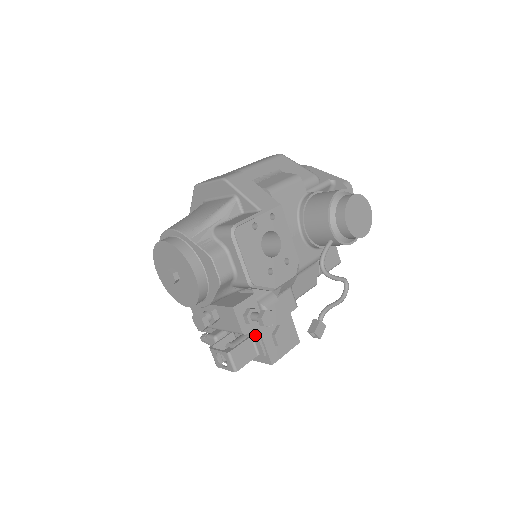
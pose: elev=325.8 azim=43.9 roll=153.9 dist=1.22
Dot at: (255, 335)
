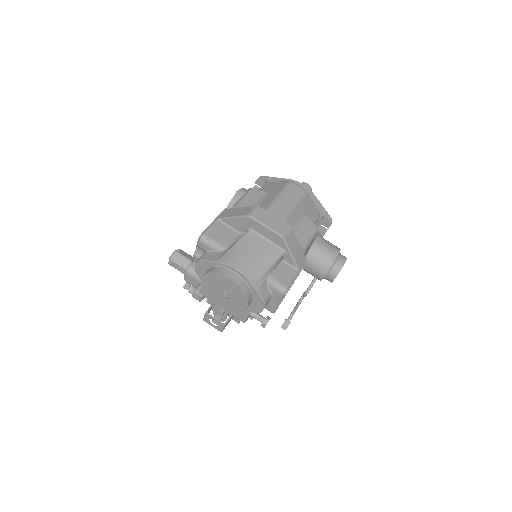
Dot at: occluded
